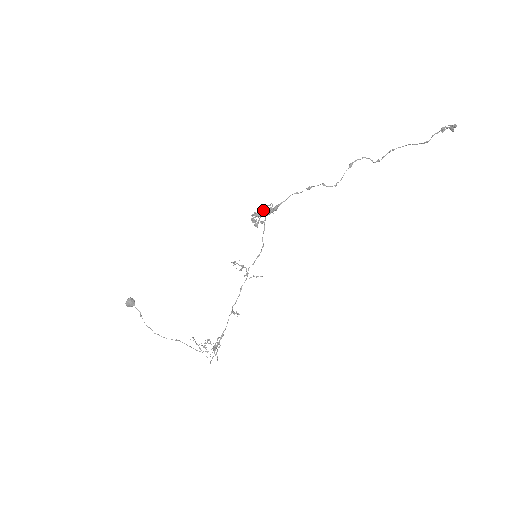
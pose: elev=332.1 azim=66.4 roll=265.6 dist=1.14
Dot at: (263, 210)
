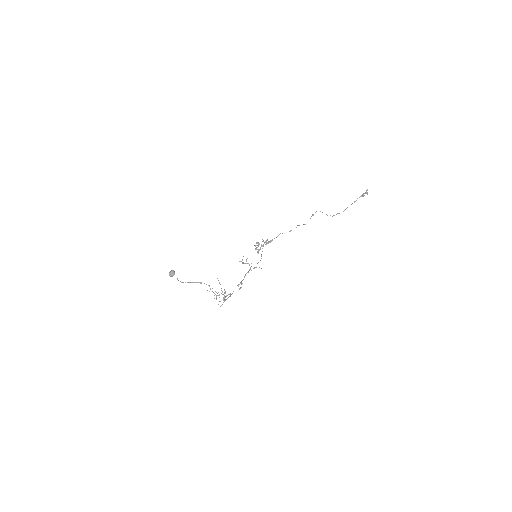
Dot at: occluded
